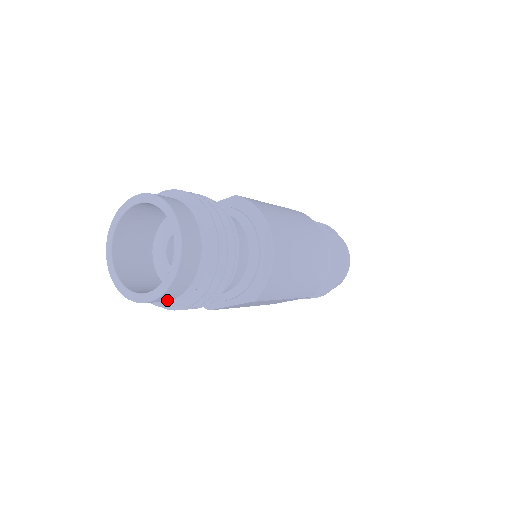
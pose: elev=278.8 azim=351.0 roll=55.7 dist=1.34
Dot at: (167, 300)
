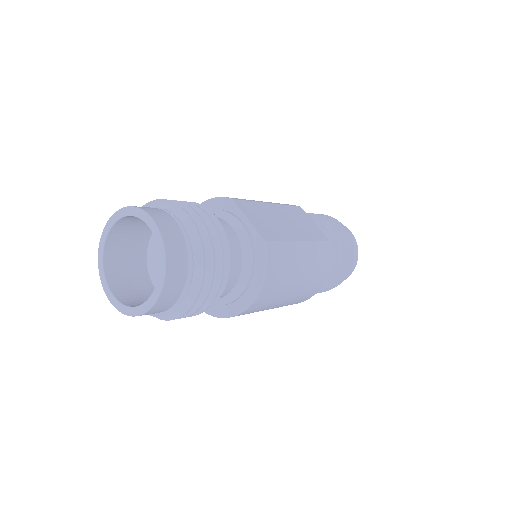
Dot at: occluded
